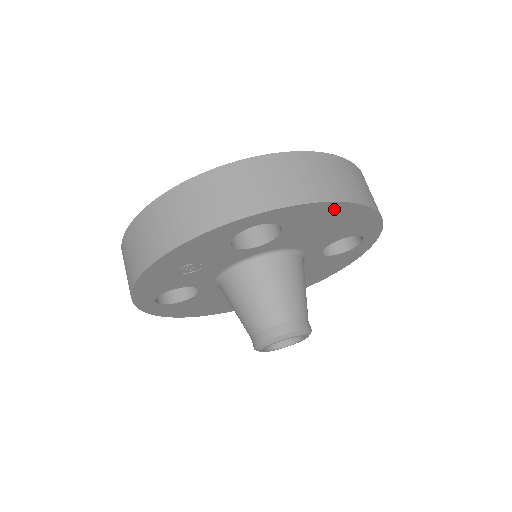
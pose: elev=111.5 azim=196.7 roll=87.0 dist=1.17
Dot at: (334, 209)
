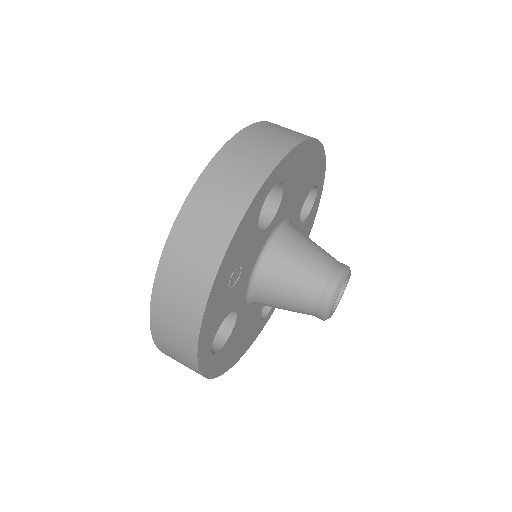
Dot at: (306, 151)
